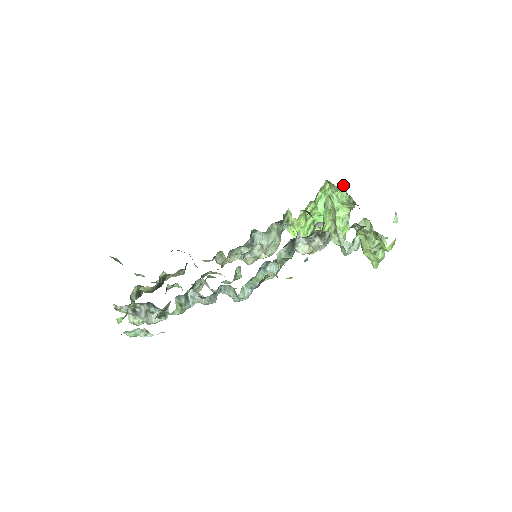
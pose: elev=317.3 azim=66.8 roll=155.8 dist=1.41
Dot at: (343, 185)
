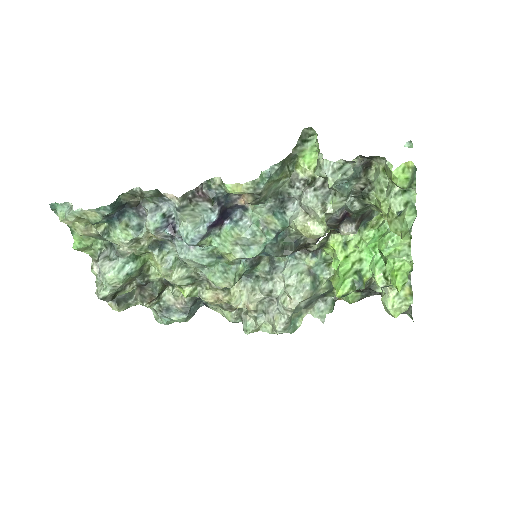
Dot at: occluded
